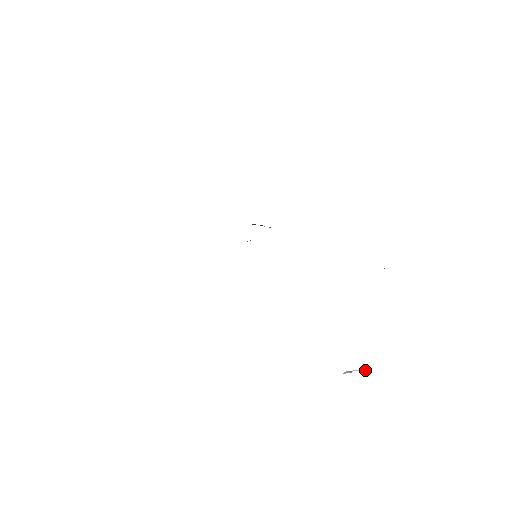
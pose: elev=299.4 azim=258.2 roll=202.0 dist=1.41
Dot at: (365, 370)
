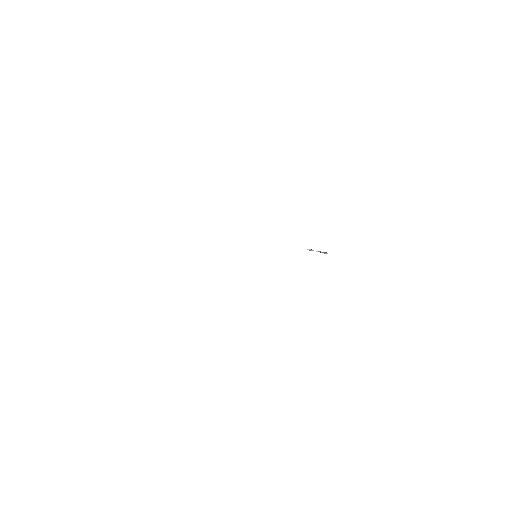
Dot at: (324, 253)
